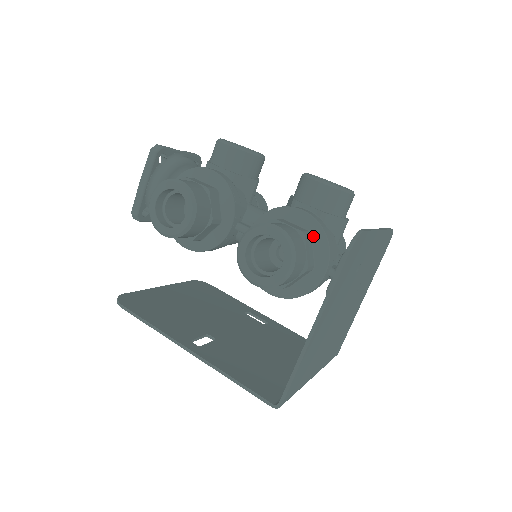
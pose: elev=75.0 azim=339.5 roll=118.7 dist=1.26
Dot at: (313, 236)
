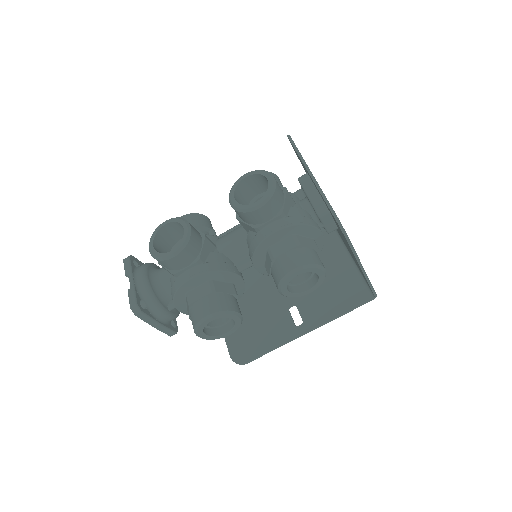
Dot at: (297, 233)
